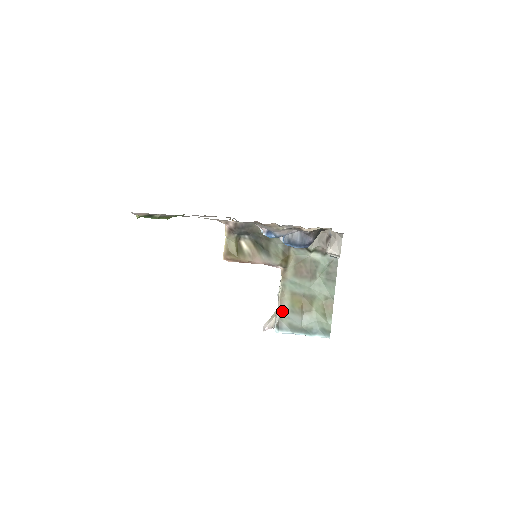
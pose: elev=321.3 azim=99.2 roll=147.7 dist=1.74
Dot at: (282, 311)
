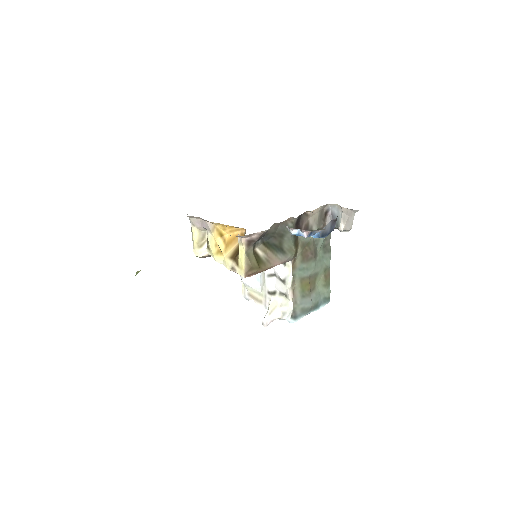
Dot at: (295, 301)
